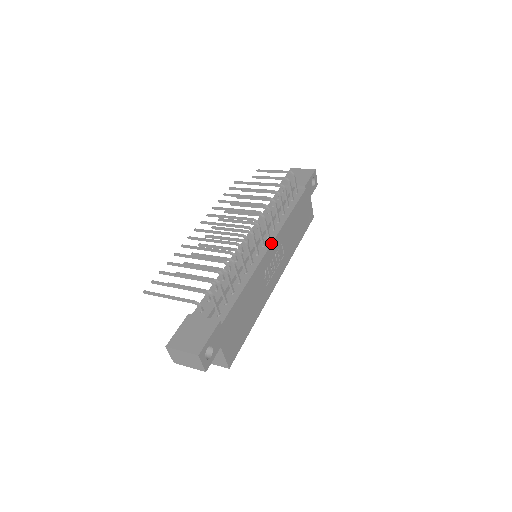
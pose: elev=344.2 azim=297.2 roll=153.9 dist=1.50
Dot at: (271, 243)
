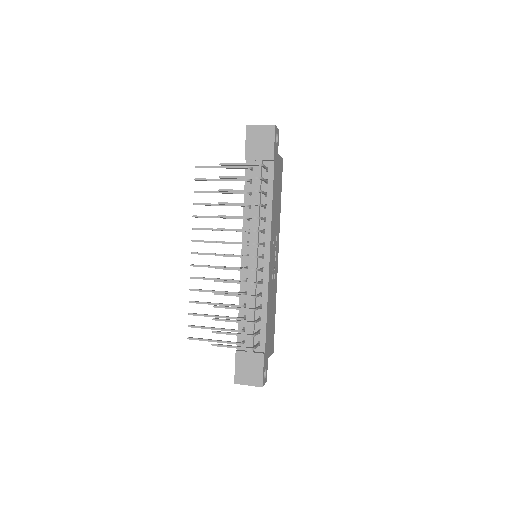
Dot at: (269, 253)
